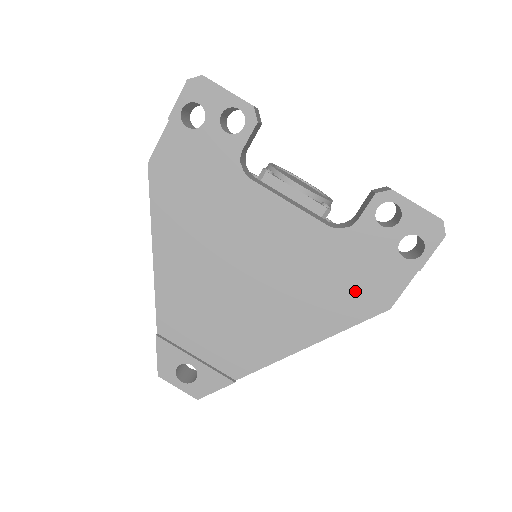
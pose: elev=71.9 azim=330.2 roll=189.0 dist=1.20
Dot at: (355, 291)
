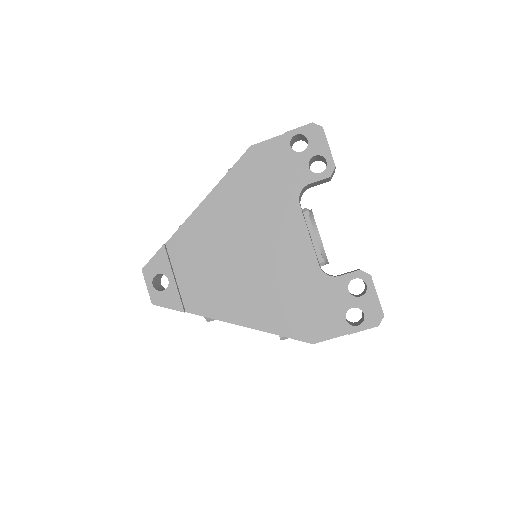
Dot at: (302, 316)
